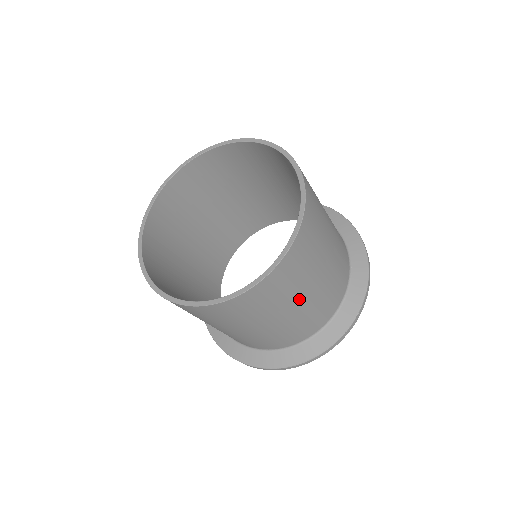
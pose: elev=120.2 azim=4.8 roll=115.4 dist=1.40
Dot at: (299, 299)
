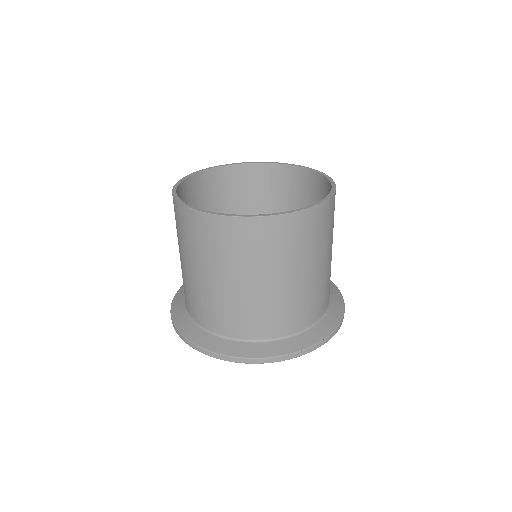
Dot at: (318, 261)
